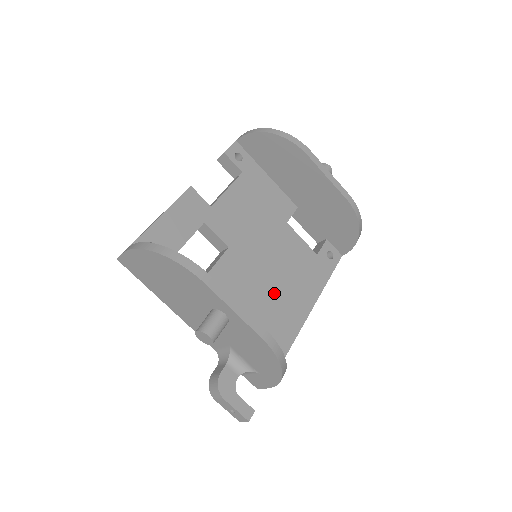
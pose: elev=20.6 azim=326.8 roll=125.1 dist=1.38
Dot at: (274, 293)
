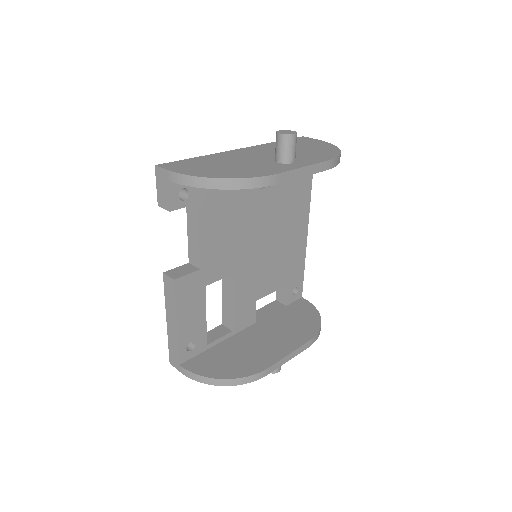
Dot at: (279, 254)
